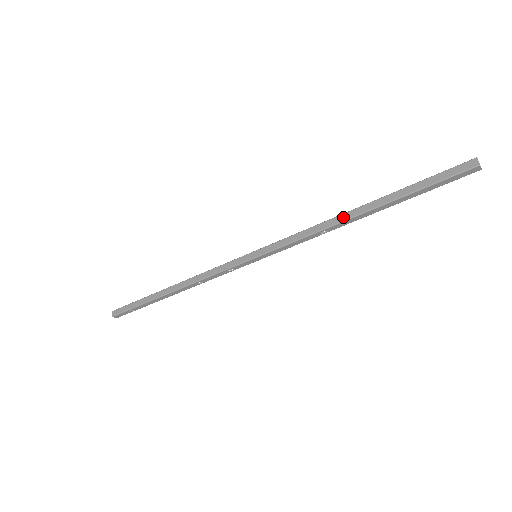
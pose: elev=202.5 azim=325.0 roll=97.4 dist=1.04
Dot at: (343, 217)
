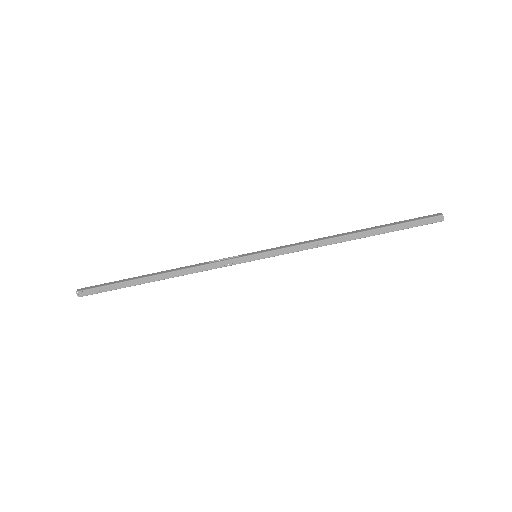
Dot at: (342, 239)
